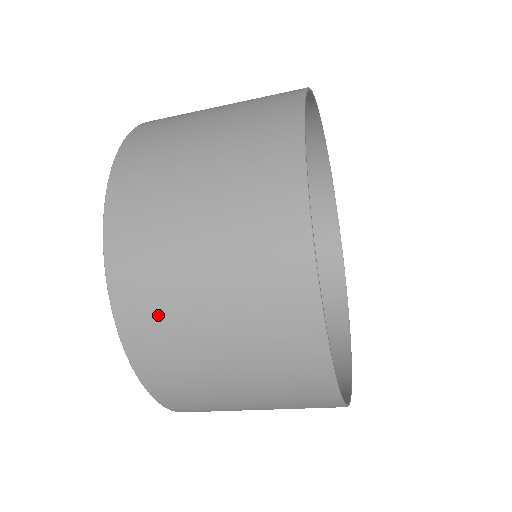
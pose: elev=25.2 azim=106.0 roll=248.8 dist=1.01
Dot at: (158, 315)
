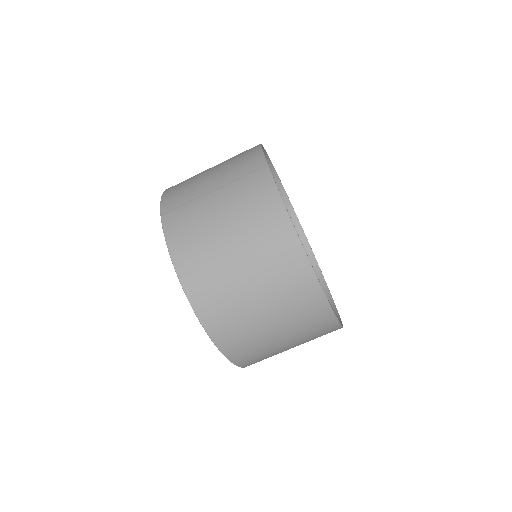
Dot at: (186, 180)
